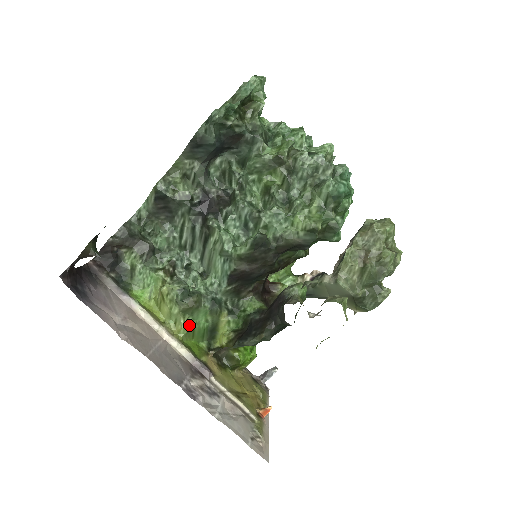
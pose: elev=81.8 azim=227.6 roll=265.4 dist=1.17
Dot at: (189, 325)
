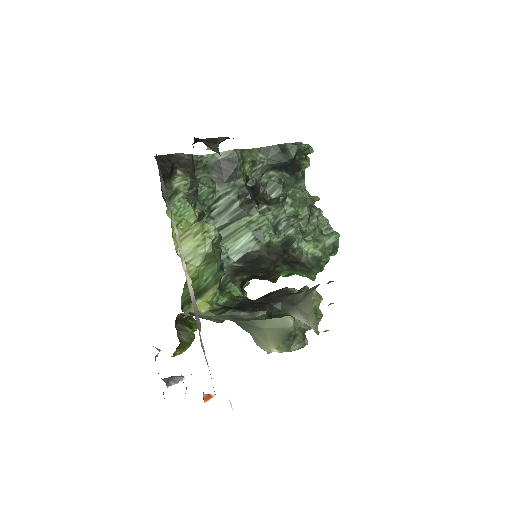
Dot at: (198, 272)
